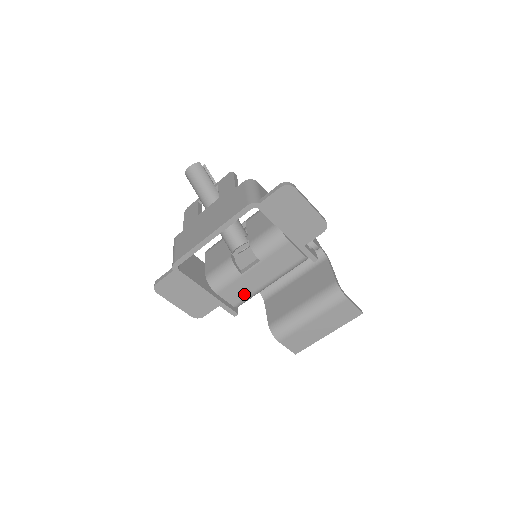
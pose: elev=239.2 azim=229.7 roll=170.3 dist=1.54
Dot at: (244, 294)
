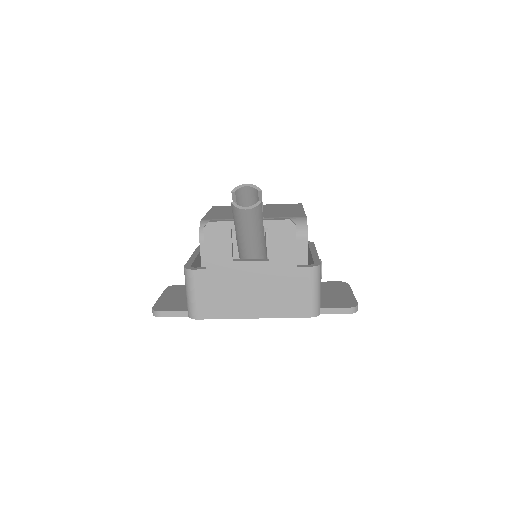
Dot at: occluded
